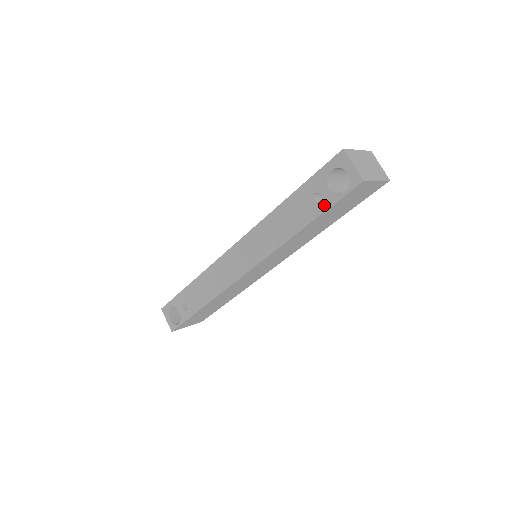
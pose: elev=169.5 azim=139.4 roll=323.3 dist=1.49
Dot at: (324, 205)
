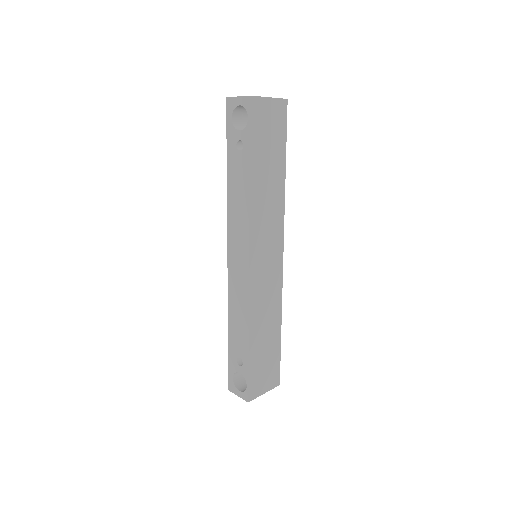
Dot at: (246, 143)
